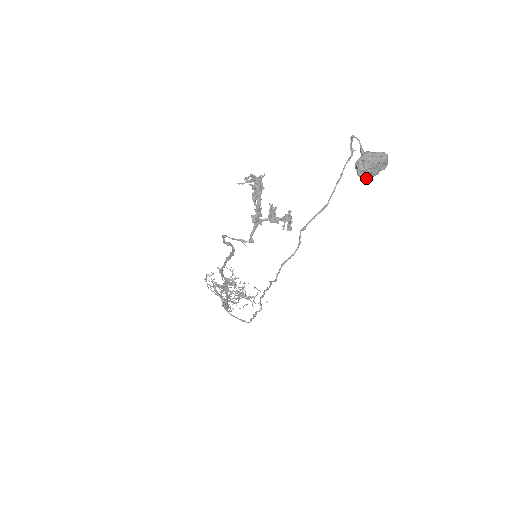
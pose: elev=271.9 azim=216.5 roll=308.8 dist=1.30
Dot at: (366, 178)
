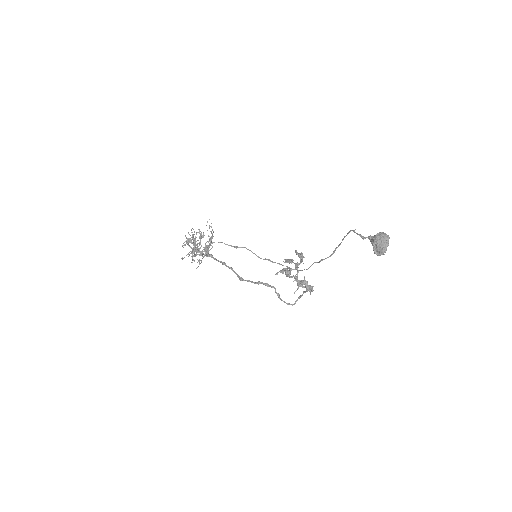
Dot at: occluded
